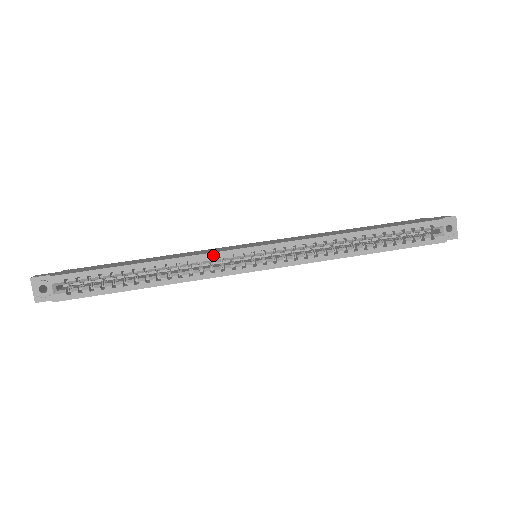
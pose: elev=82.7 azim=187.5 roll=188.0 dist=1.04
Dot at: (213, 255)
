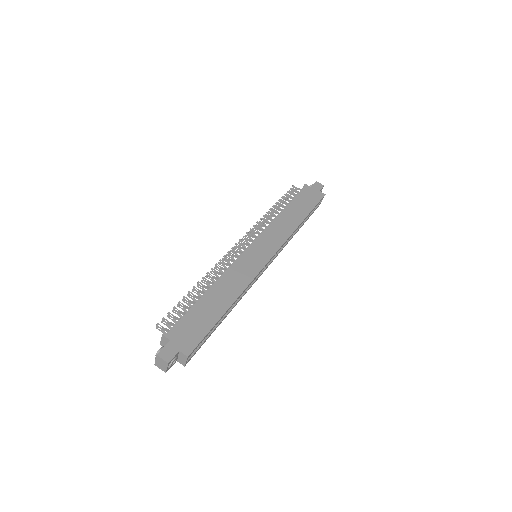
Dot at: (255, 278)
